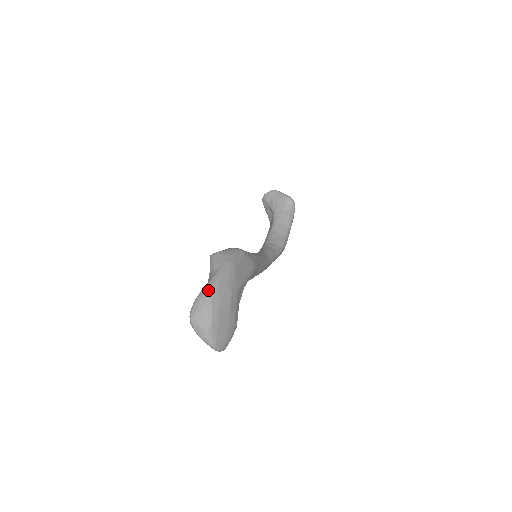
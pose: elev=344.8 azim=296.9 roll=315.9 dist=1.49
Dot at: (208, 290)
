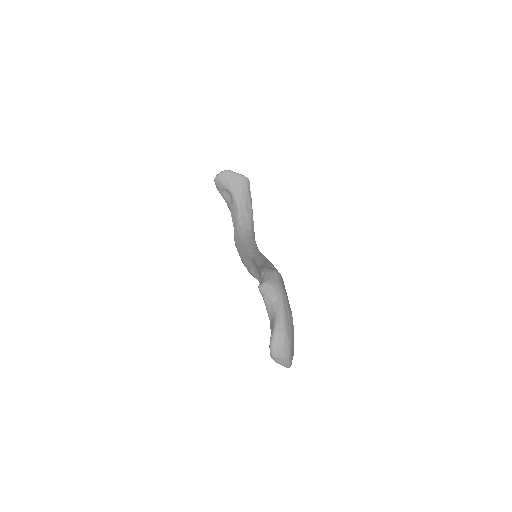
Dot at: (281, 326)
